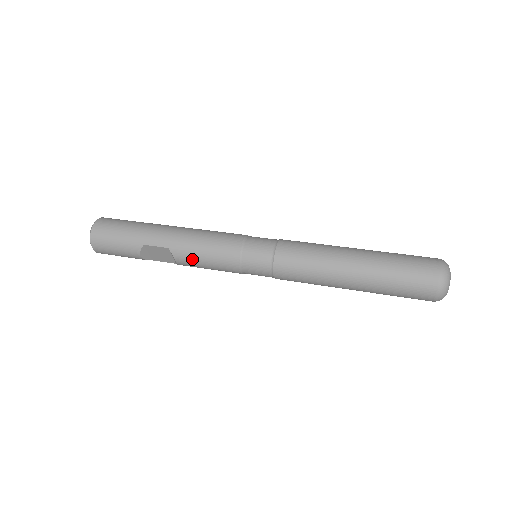
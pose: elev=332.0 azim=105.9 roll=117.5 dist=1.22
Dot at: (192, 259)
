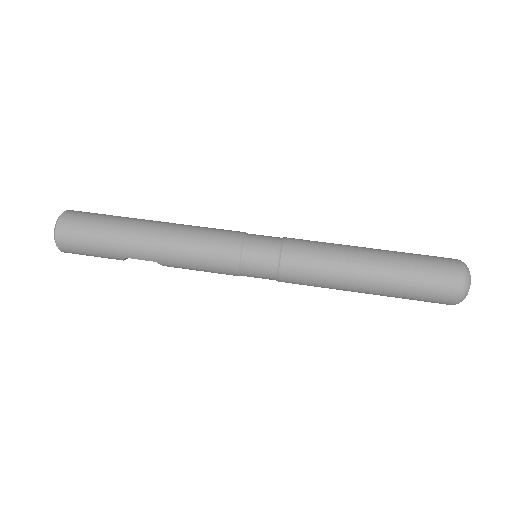
Dot at: occluded
